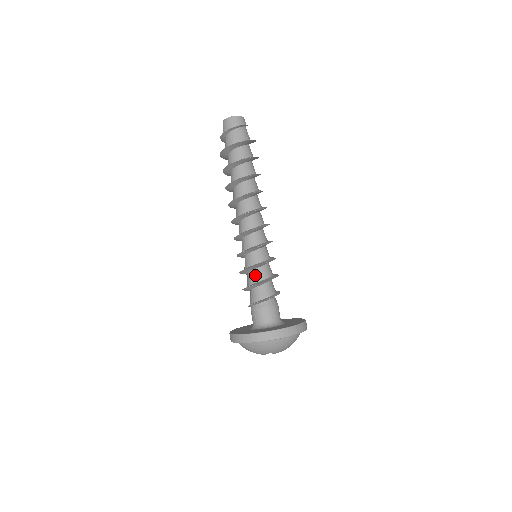
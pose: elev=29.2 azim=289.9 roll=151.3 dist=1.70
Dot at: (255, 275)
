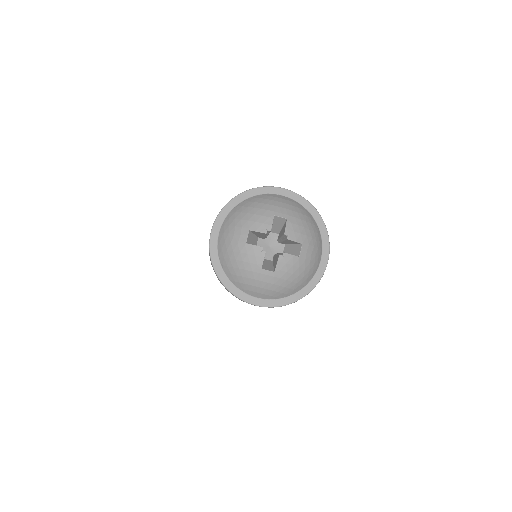
Dot at: occluded
